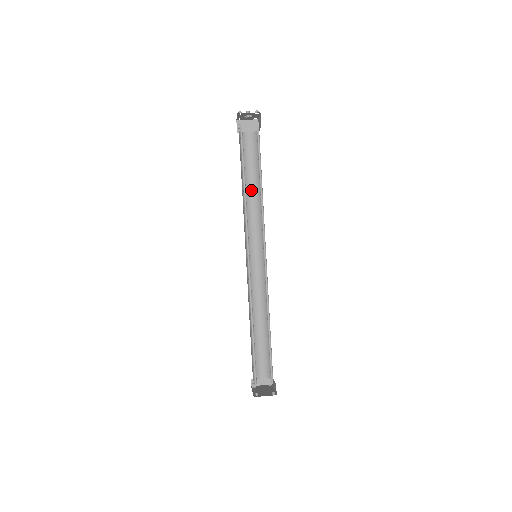
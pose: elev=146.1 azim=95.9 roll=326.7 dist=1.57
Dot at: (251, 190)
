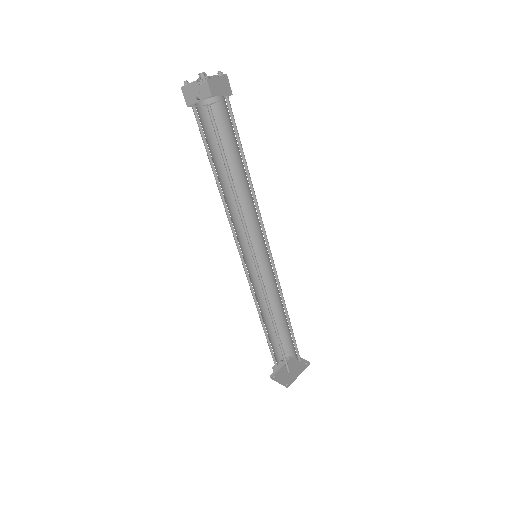
Dot at: (243, 175)
